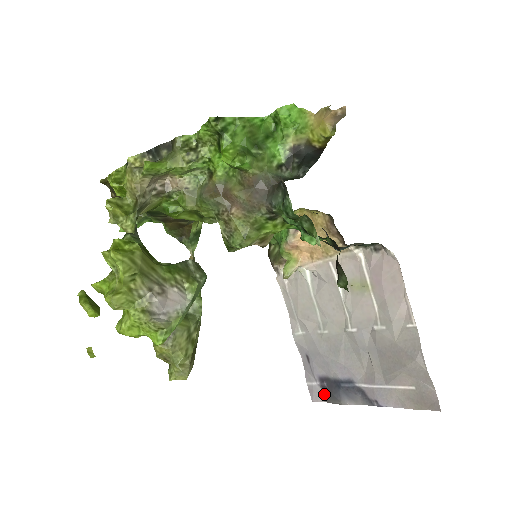
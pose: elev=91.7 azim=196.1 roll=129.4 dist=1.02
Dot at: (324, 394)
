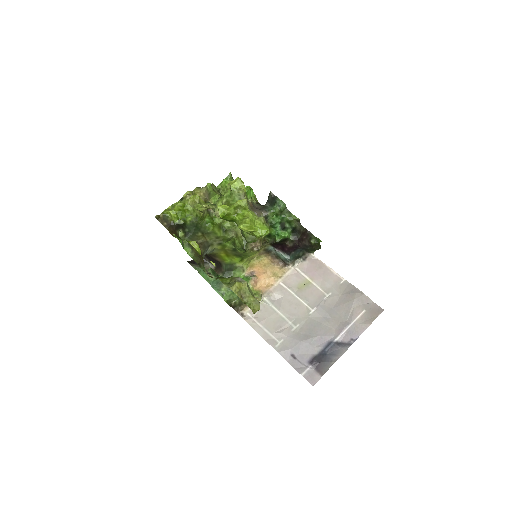
Dot at: (318, 371)
